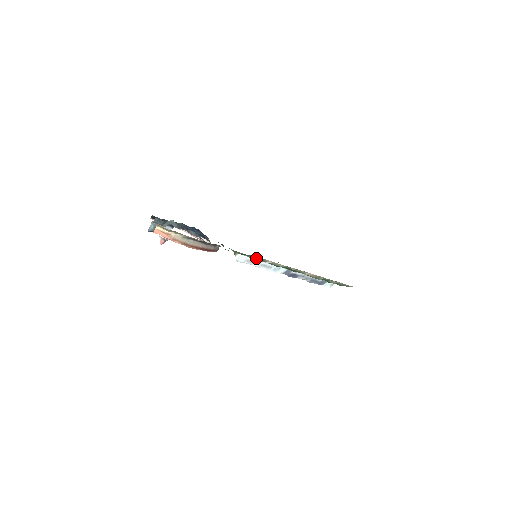
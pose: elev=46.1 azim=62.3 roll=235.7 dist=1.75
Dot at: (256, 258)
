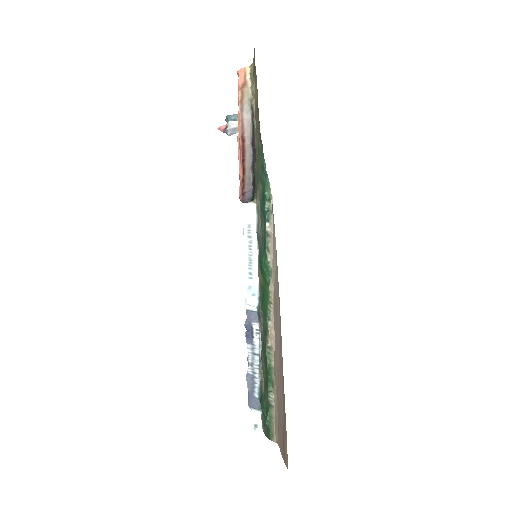
Dot at: (268, 199)
